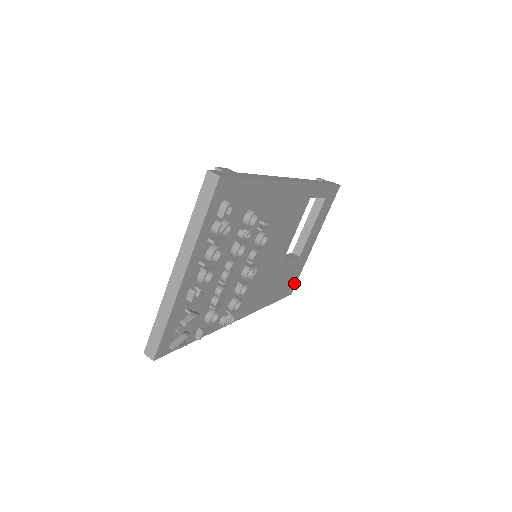
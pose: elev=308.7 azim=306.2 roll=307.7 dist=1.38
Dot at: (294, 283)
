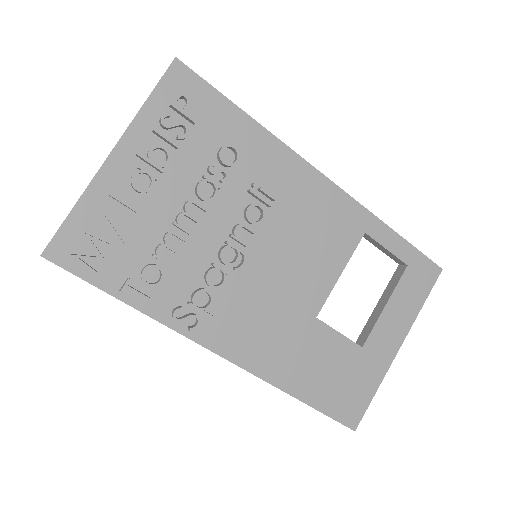
Dot at: (359, 407)
